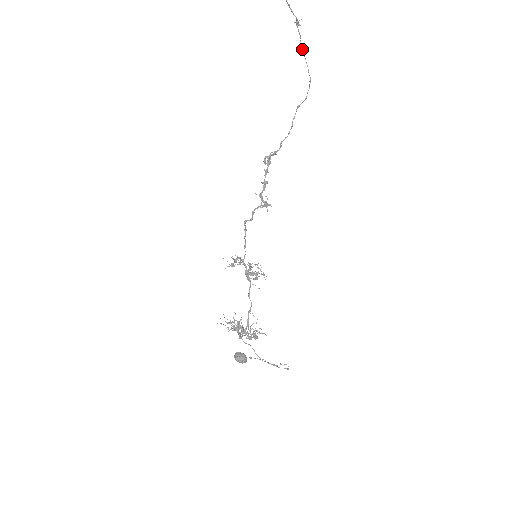
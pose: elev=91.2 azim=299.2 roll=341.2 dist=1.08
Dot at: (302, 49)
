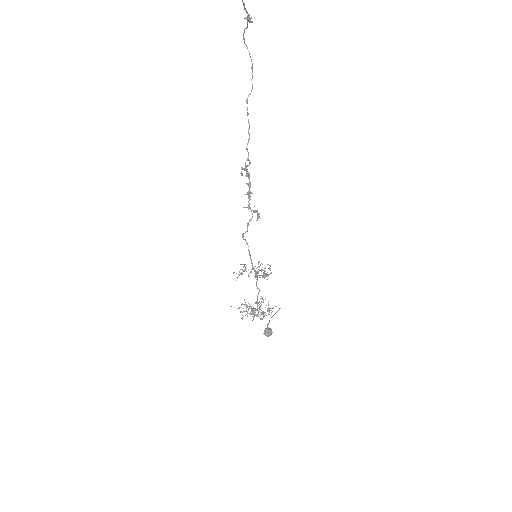
Dot at: (244, 38)
